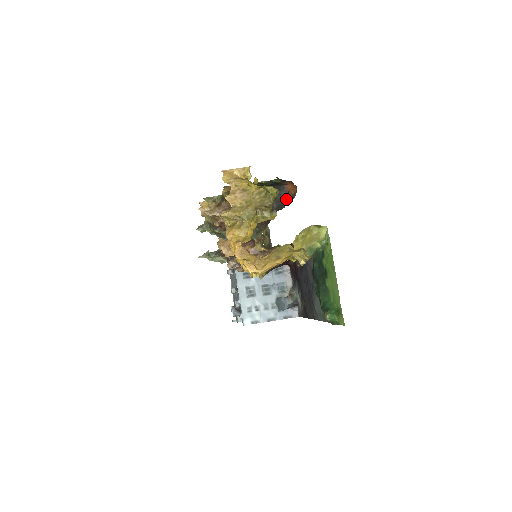
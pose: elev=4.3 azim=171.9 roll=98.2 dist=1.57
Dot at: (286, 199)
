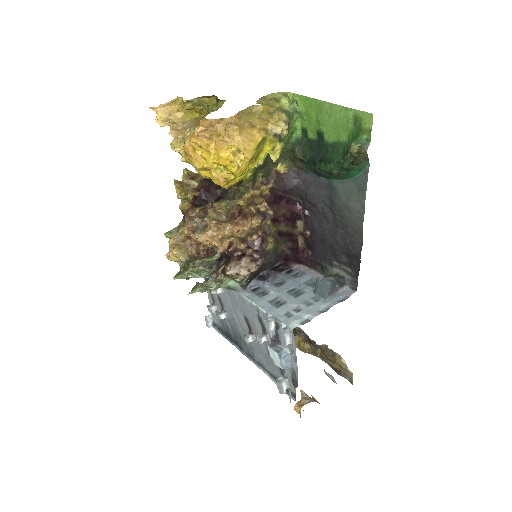
Dot at: occluded
